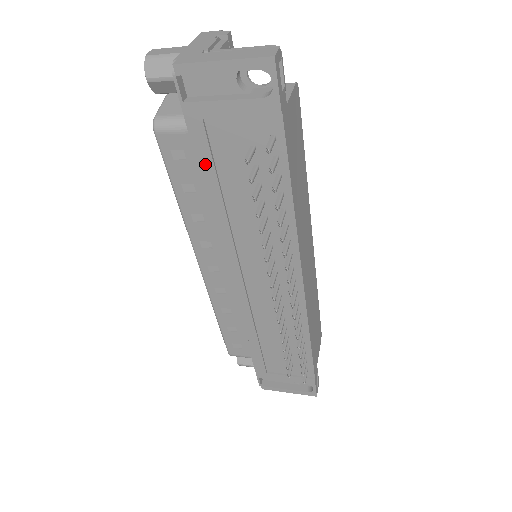
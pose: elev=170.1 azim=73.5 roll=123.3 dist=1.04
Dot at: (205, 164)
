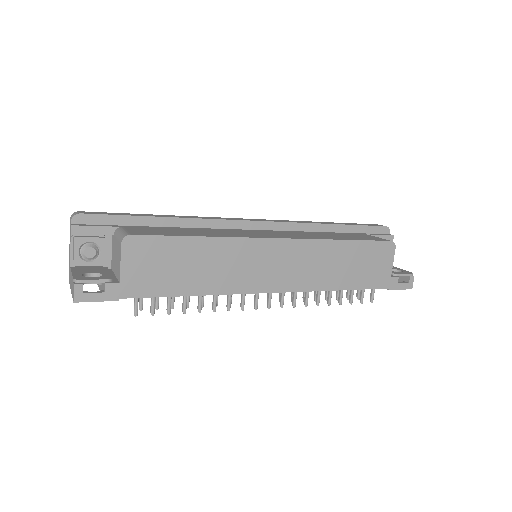
Dot at: occluded
